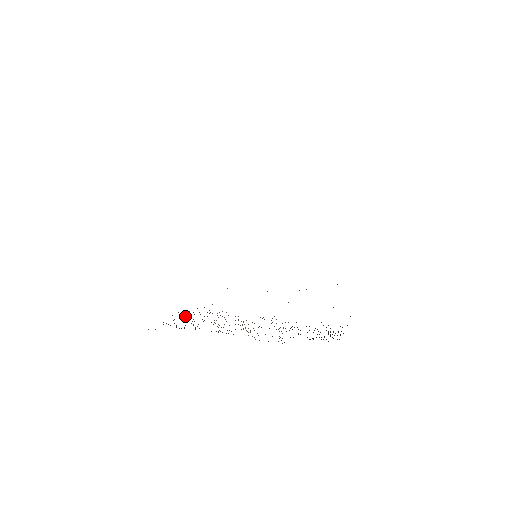
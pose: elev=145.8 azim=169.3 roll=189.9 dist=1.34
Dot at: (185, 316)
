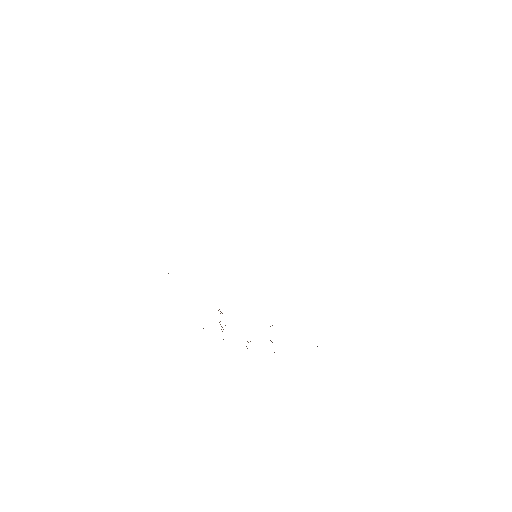
Dot at: occluded
